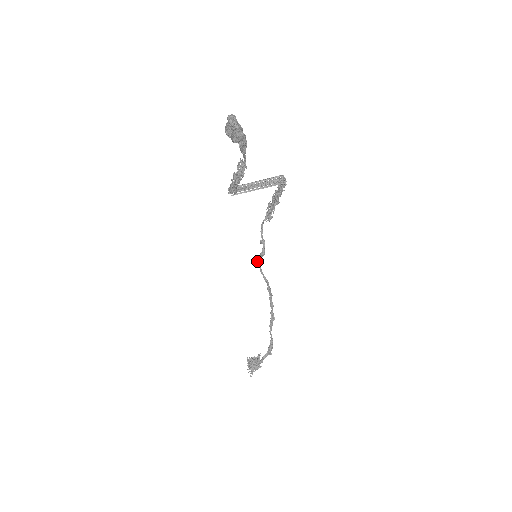
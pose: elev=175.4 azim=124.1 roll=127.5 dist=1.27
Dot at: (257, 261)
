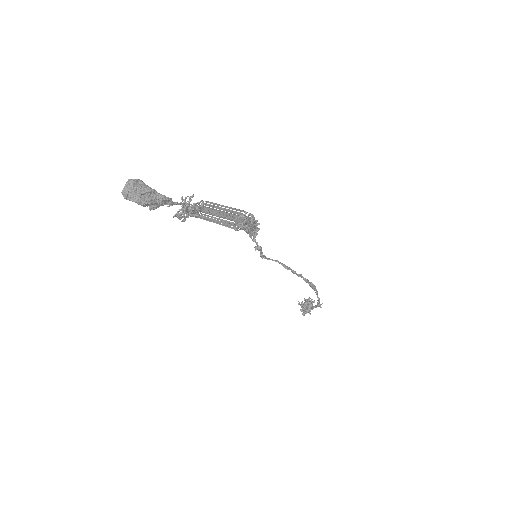
Dot at: (264, 256)
